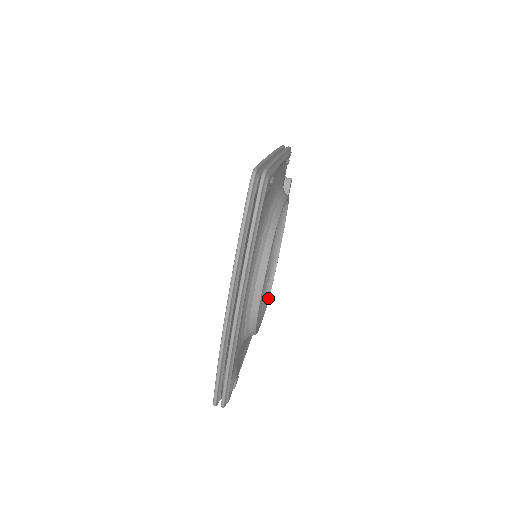
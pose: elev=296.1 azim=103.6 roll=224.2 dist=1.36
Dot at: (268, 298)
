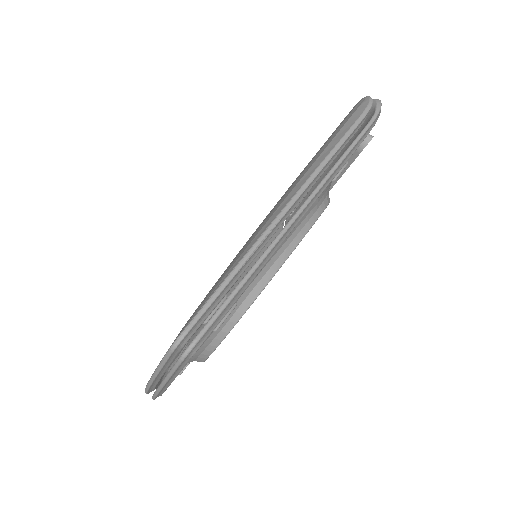
Dot at: occluded
